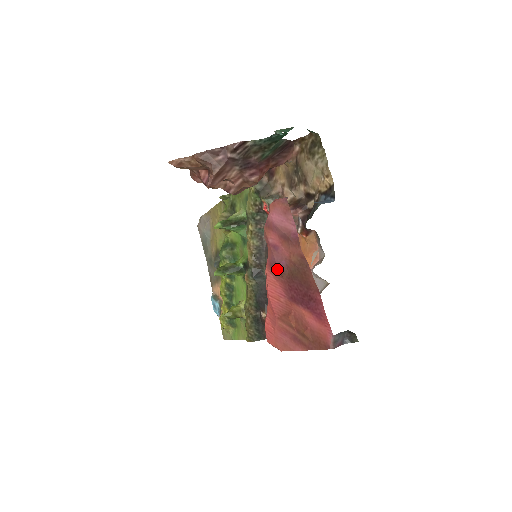
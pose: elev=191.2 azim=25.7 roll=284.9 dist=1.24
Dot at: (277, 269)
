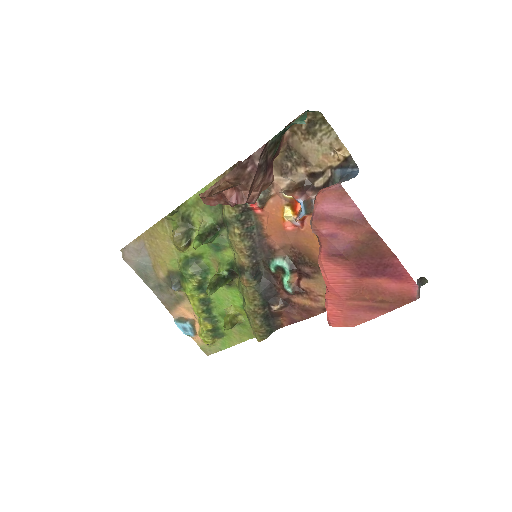
Dot at: (340, 255)
